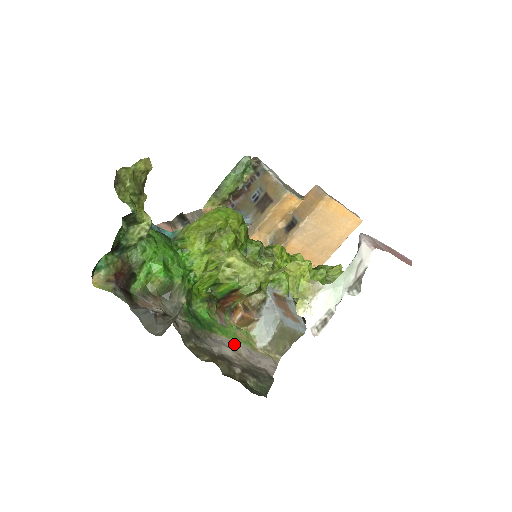
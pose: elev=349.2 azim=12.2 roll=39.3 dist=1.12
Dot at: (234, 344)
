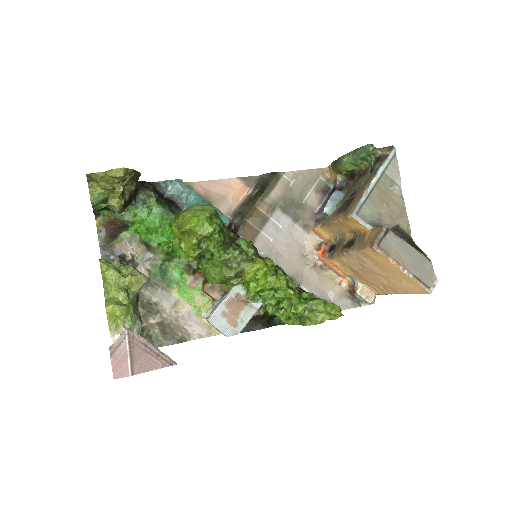
Dot at: (182, 303)
